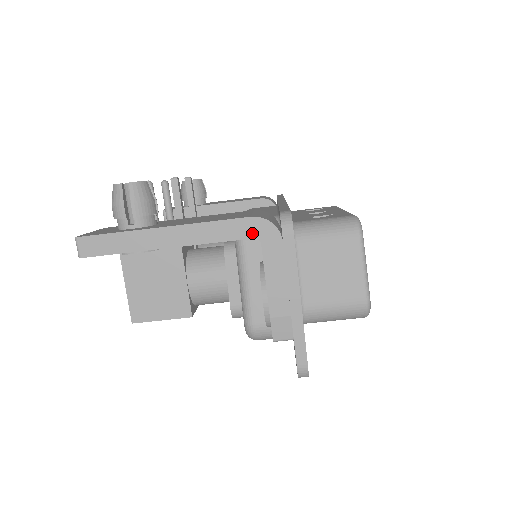
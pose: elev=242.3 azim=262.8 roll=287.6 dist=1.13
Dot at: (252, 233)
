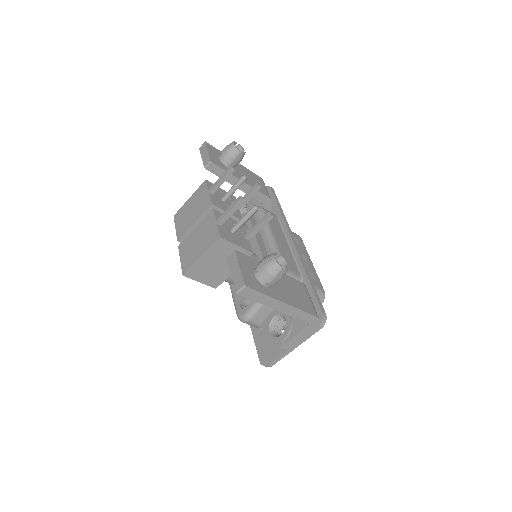
Dot at: (310, 321)
